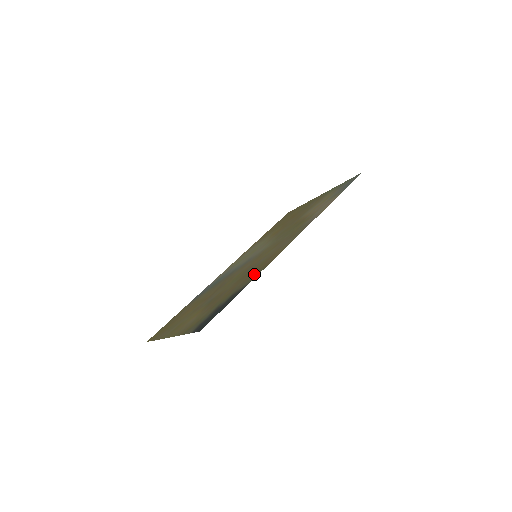
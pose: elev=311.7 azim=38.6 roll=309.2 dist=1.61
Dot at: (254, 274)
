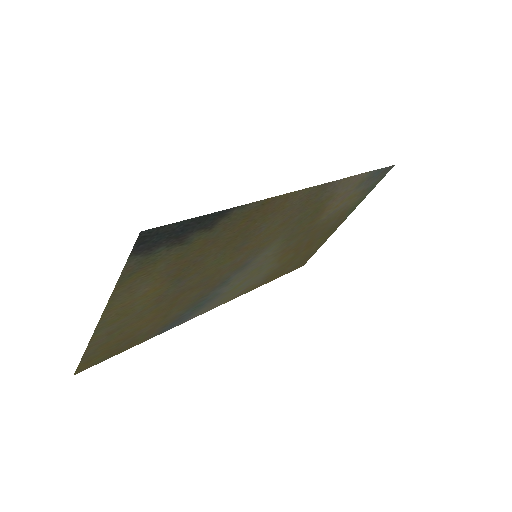
Dot at: (247, 214)
